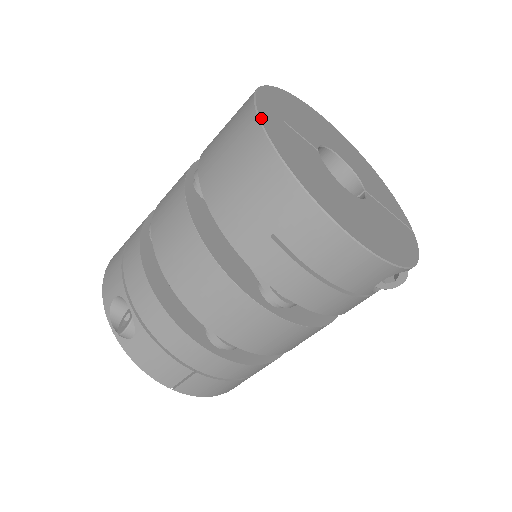
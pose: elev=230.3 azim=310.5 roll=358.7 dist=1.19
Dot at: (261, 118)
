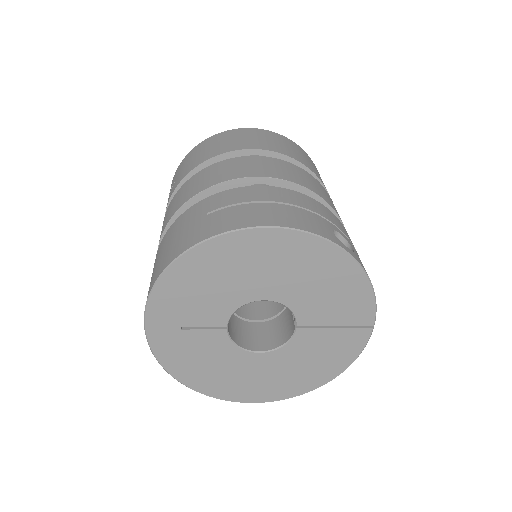
Dot at: (155, 354)
